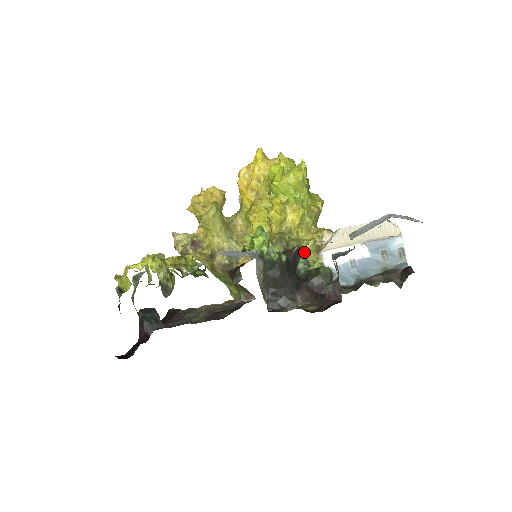
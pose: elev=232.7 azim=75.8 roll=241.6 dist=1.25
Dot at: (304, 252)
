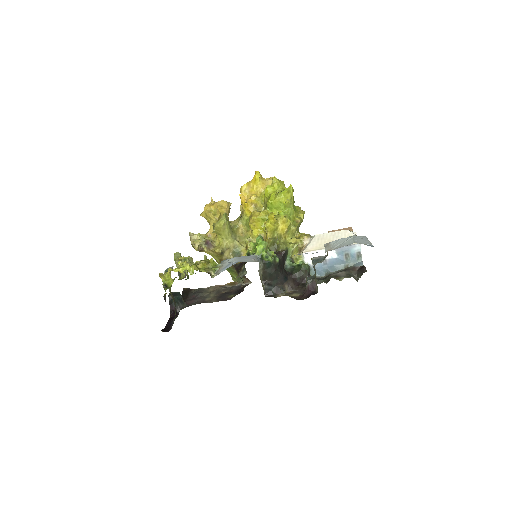
Dot at: (290, 252)
